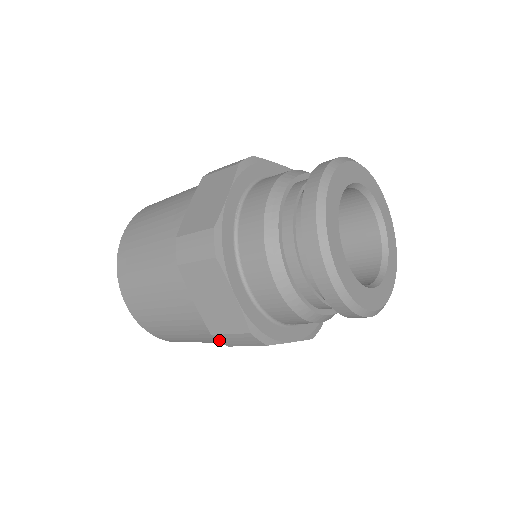
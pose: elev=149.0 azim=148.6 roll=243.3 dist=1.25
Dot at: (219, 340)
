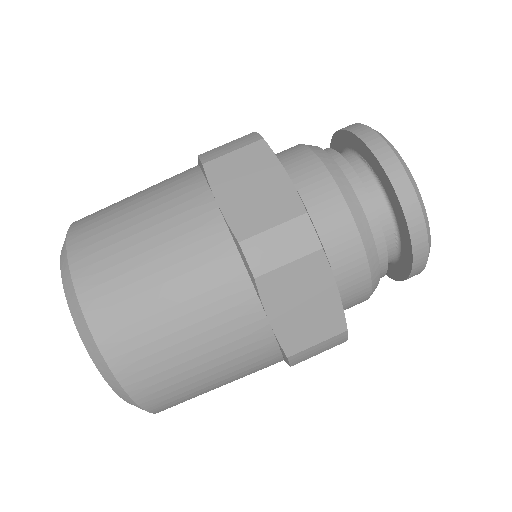
Dot at: occluded
